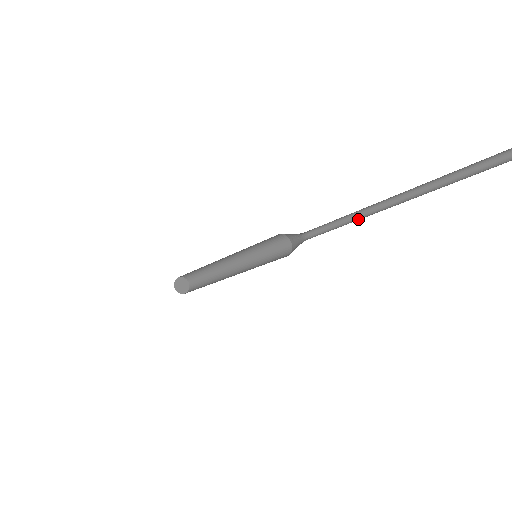
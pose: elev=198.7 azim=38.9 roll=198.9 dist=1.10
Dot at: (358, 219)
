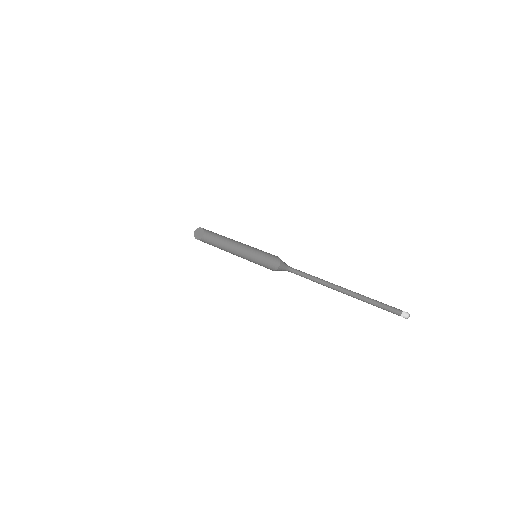
Dot at: (322, 280)
